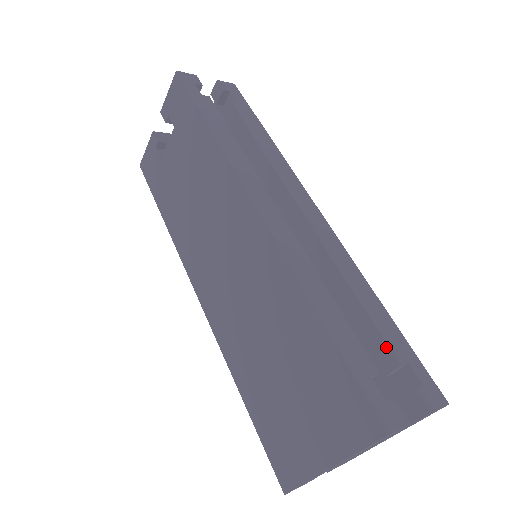
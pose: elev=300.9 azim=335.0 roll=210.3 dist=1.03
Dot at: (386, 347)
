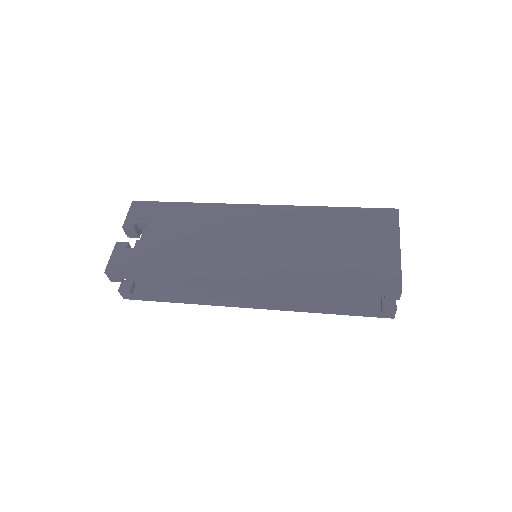
Dot at: occluded
